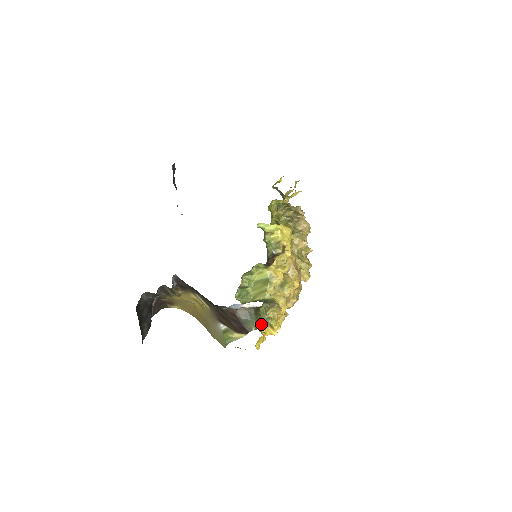
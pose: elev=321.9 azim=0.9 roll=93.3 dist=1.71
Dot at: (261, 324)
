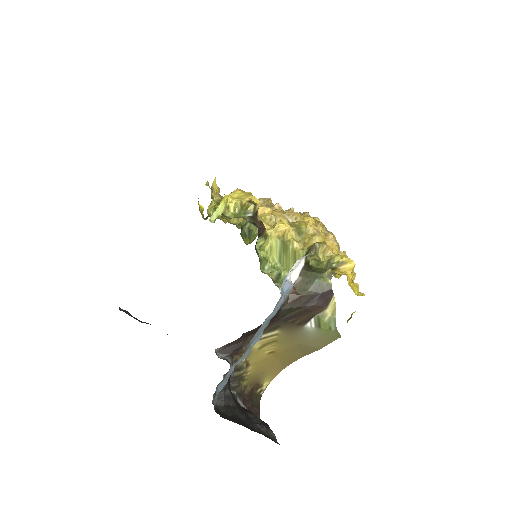
Dot at: occluded
